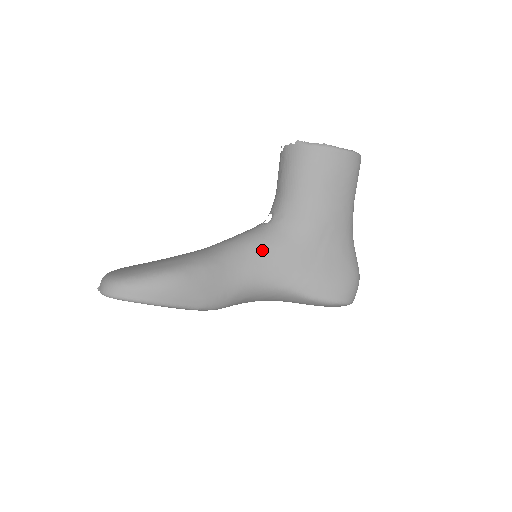
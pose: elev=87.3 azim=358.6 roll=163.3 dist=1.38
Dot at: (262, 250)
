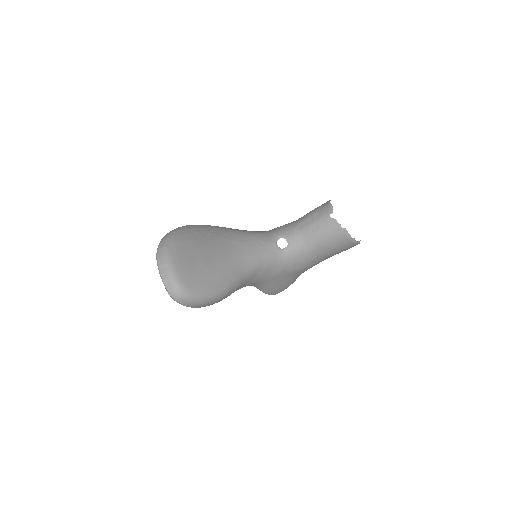
Dot at: (268, 272)
